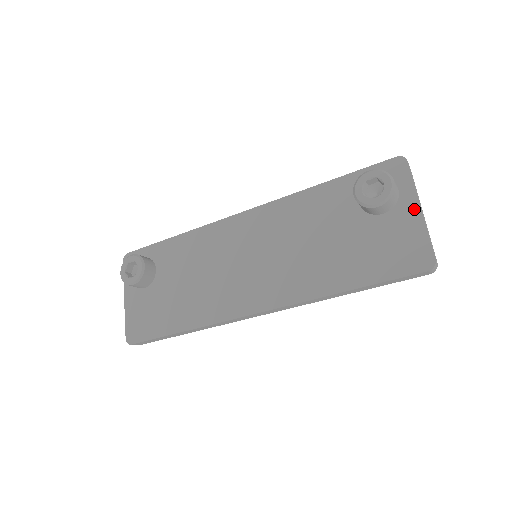
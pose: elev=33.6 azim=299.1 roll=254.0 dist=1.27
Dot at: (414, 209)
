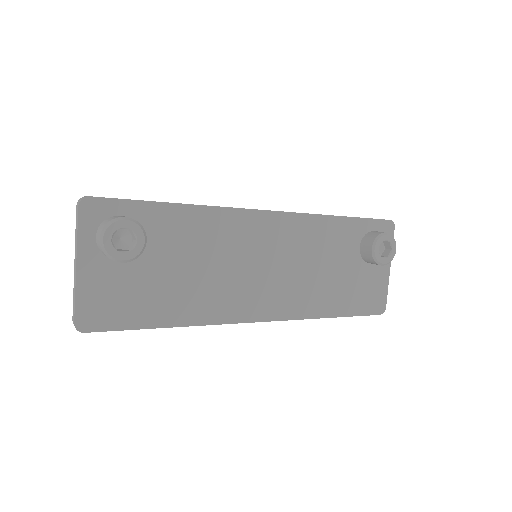
Dot at: (387, 267)
